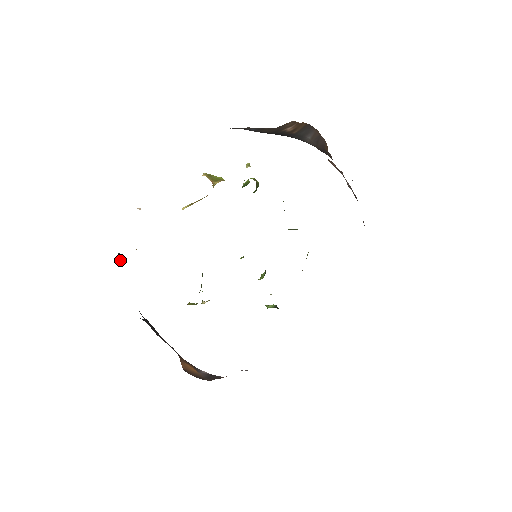
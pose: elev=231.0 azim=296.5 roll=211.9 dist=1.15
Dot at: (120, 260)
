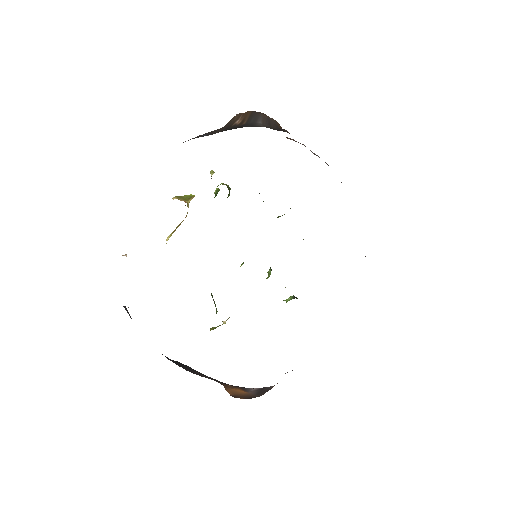
Dot at: (128, 313)
